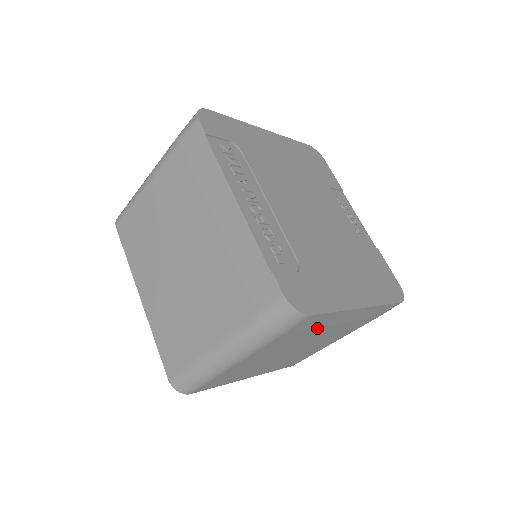
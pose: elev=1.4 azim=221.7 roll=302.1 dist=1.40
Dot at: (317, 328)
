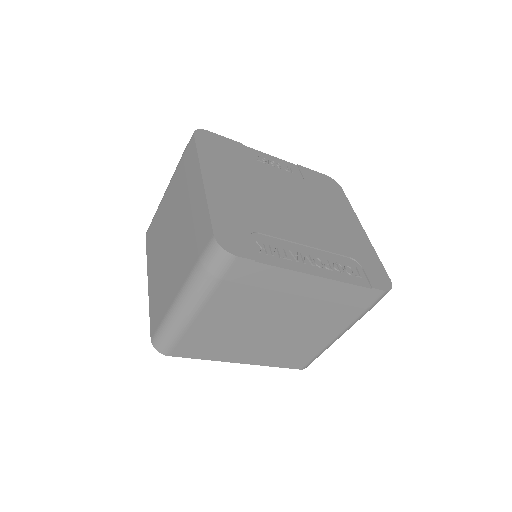
Dot at: occluded
